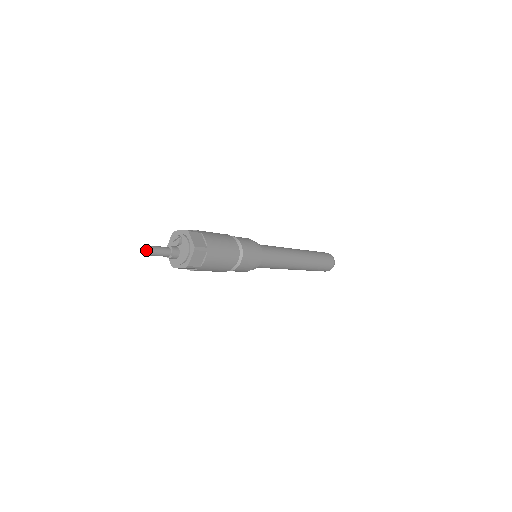
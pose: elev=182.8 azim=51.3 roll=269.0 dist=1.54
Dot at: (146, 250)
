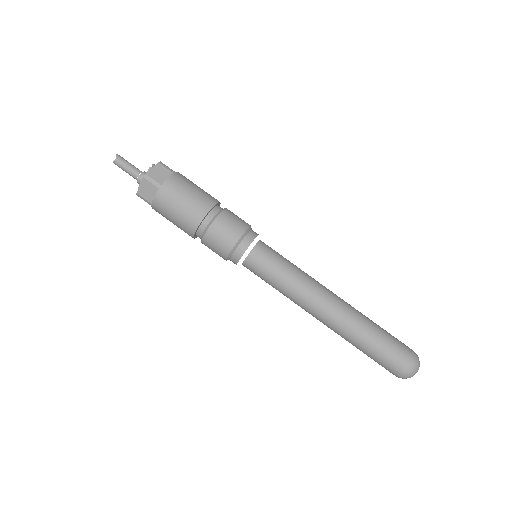
Dot at: (116, 159)
